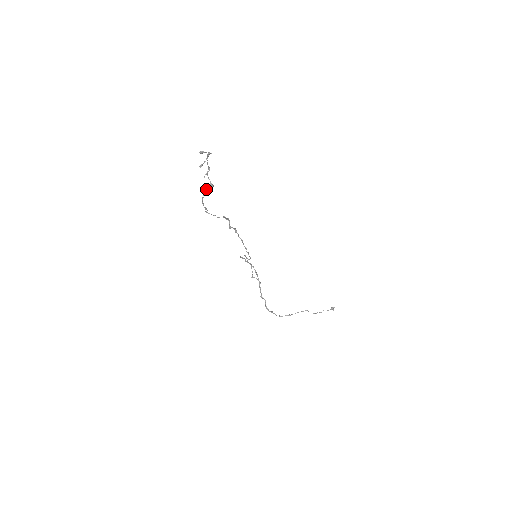
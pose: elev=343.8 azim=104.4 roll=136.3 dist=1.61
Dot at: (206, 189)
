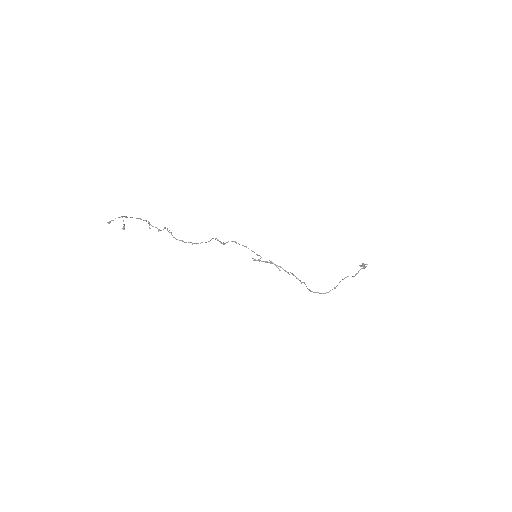
Dot at: occluded
